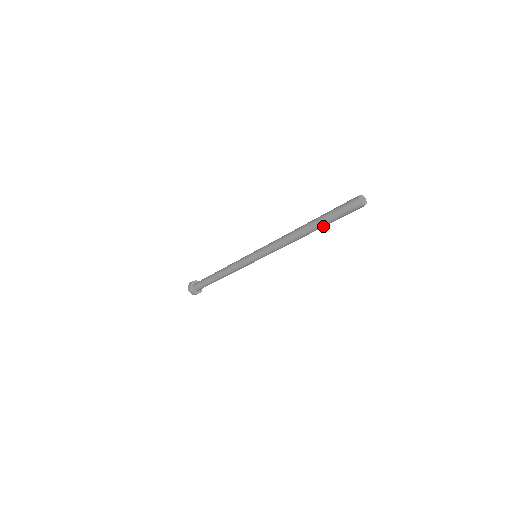
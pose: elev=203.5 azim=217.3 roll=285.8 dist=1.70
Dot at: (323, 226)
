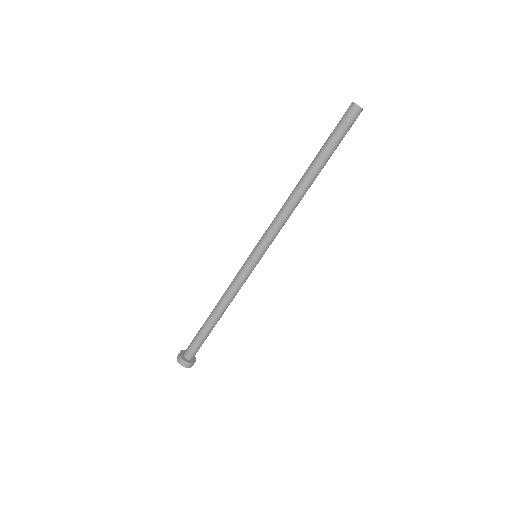
Dot at: (323, 161)
